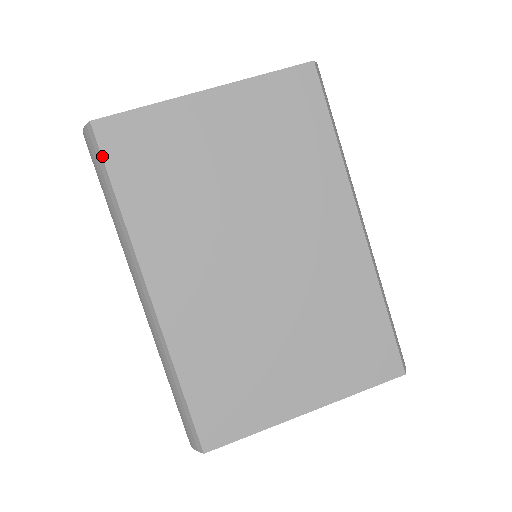
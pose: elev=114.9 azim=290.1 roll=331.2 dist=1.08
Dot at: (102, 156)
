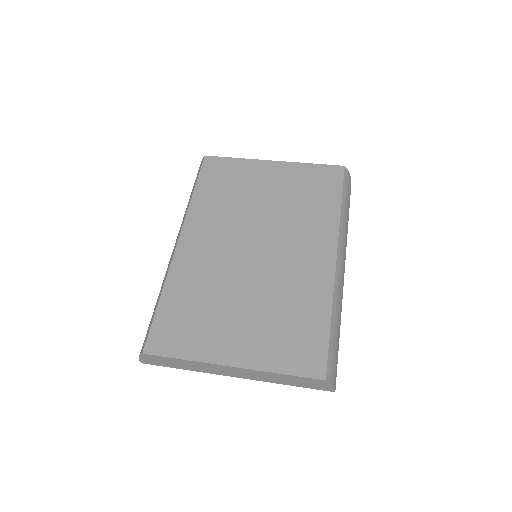
Dot at: (200, 171)
